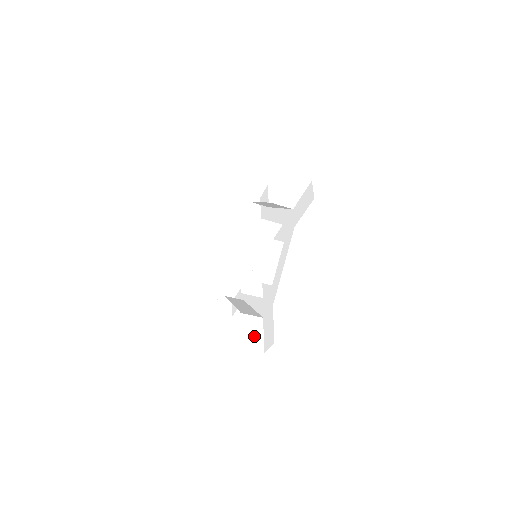
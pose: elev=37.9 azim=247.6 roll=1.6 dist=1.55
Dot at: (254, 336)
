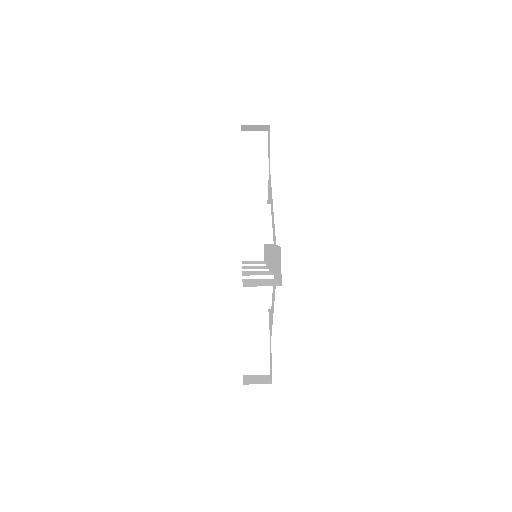
Dot at: (258, 356)
